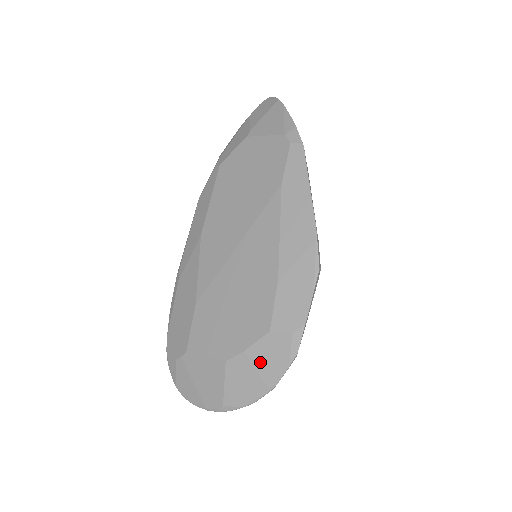
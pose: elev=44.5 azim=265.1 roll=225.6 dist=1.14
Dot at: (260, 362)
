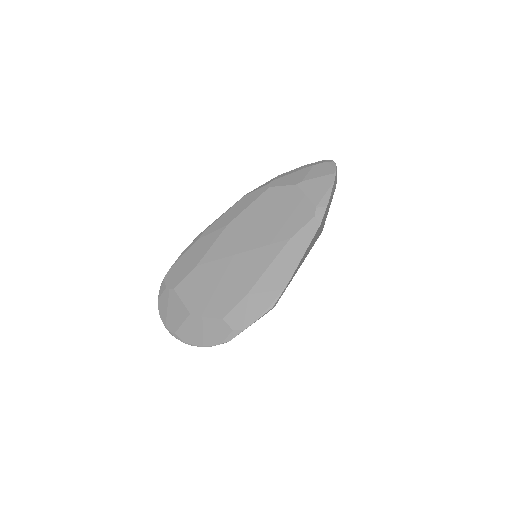
Dot at: (207, 329)
